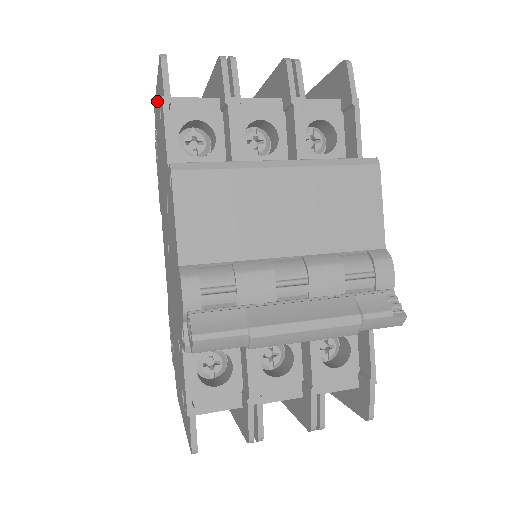
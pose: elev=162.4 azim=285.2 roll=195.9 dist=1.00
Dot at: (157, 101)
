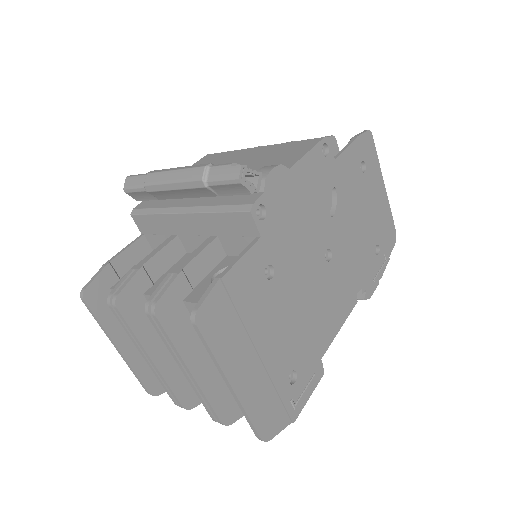
Dot at: occluded
